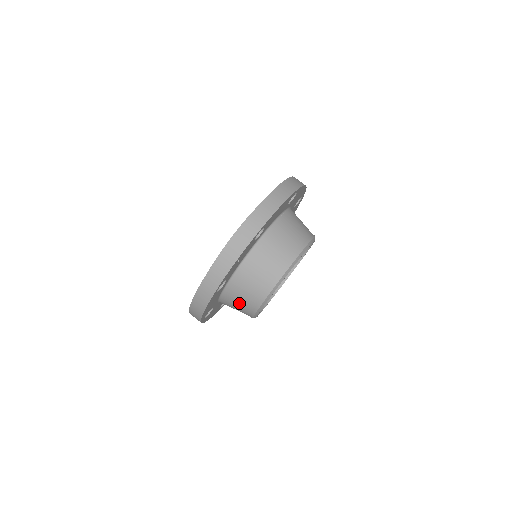
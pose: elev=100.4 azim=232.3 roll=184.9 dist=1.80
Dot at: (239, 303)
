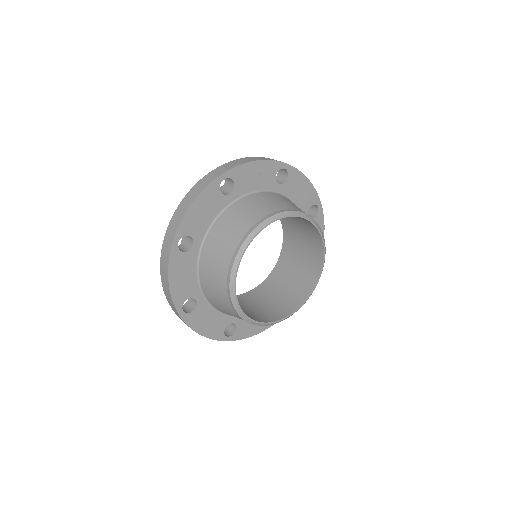
Dot at: (229, 231)
